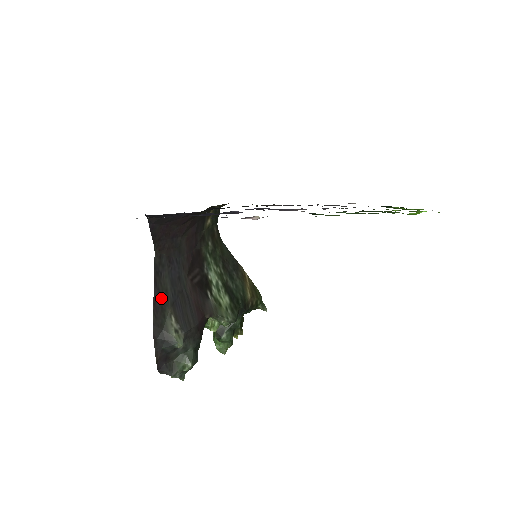
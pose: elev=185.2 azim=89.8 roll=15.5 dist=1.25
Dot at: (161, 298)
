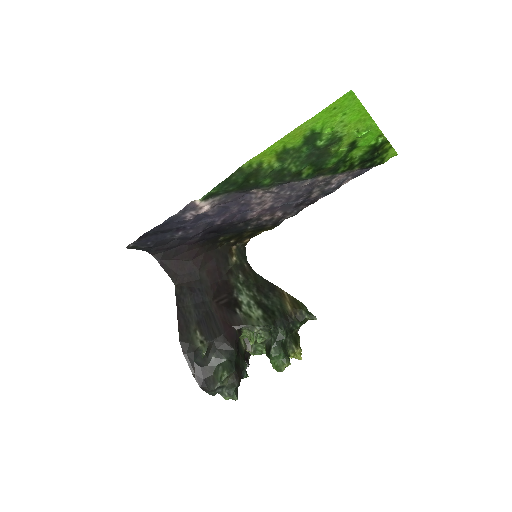
Dot at: (185, 319)
